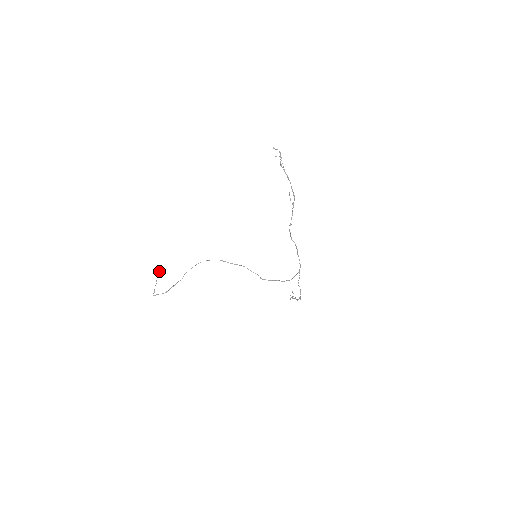
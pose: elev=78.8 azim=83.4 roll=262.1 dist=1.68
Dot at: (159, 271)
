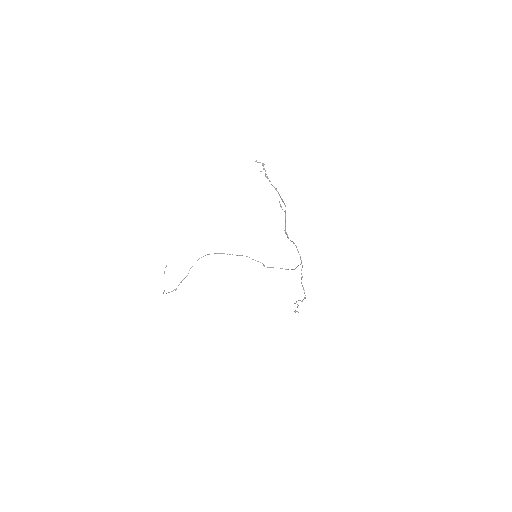
Dot at: occluded
